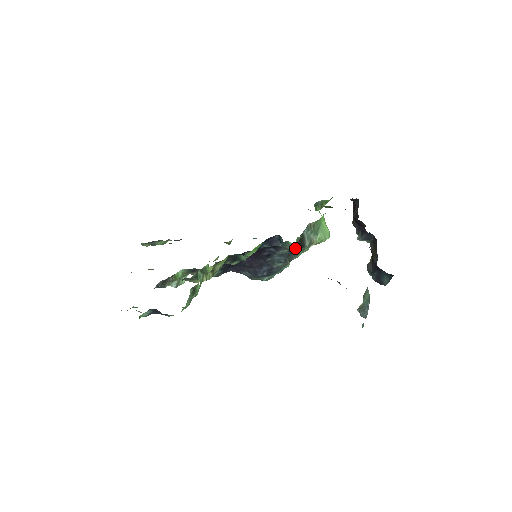
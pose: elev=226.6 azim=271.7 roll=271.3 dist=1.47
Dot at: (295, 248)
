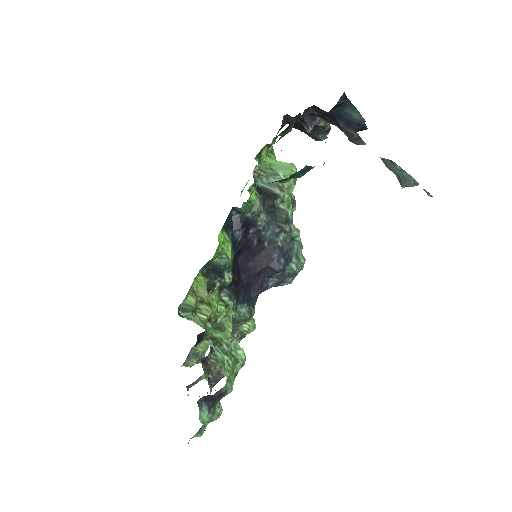
Dot at: (253, 199)
